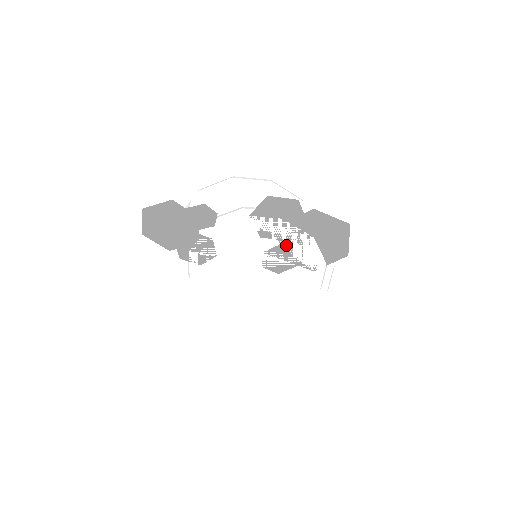
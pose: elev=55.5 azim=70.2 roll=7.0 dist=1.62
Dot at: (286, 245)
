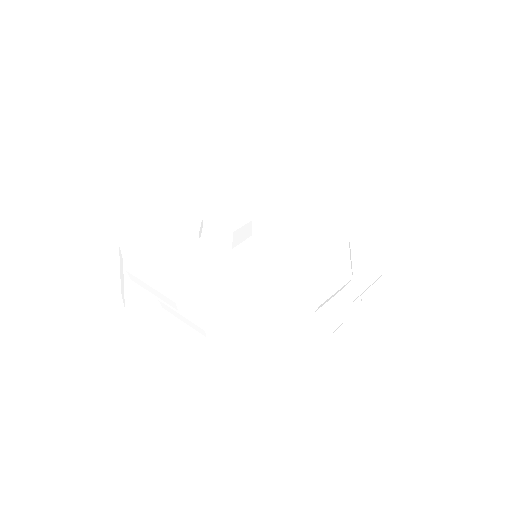
Dot at: occluded
